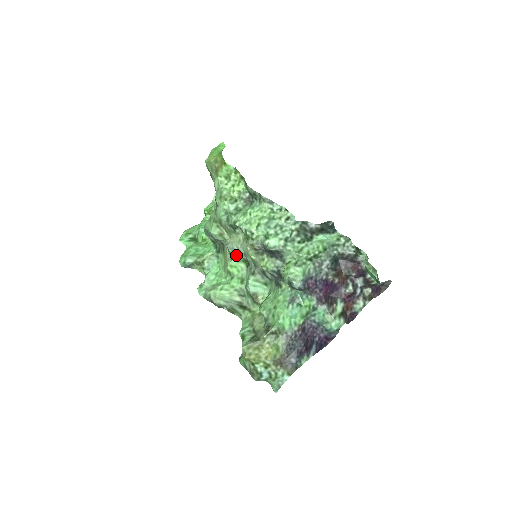
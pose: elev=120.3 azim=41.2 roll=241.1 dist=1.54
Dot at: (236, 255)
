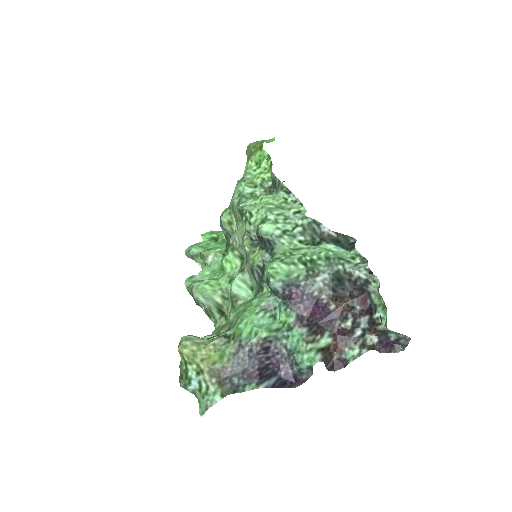
Dot at: (235, 248)
